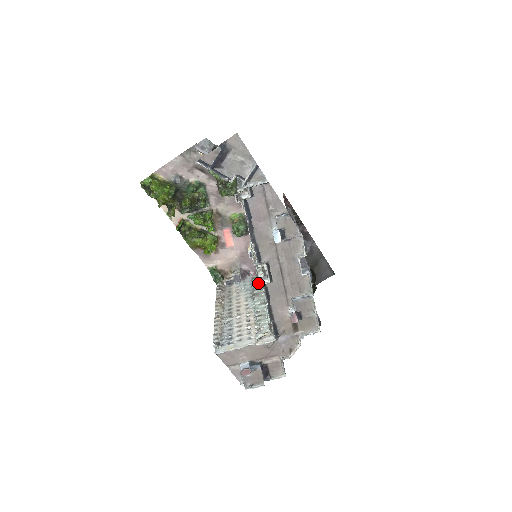
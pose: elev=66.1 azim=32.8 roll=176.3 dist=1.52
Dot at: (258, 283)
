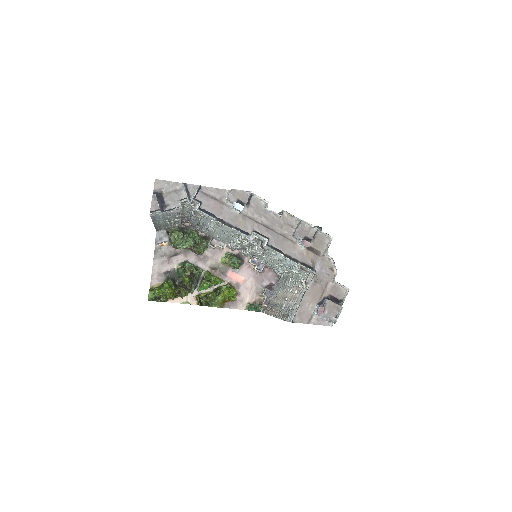
Dot at: (281, 278)
